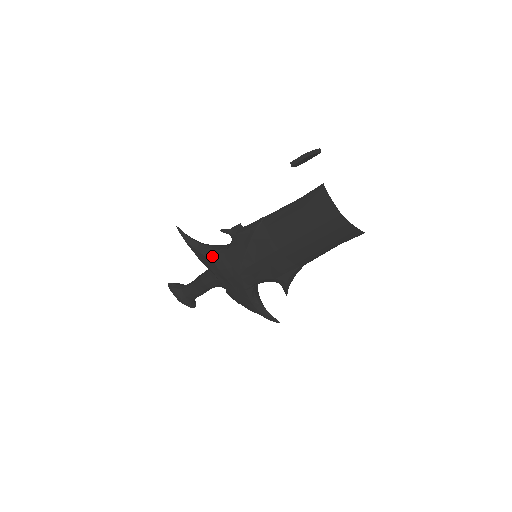
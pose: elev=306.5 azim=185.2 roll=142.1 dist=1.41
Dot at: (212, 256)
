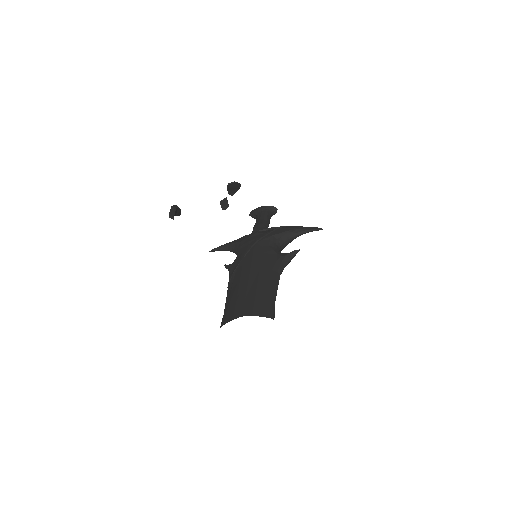
Dot at: occluded
